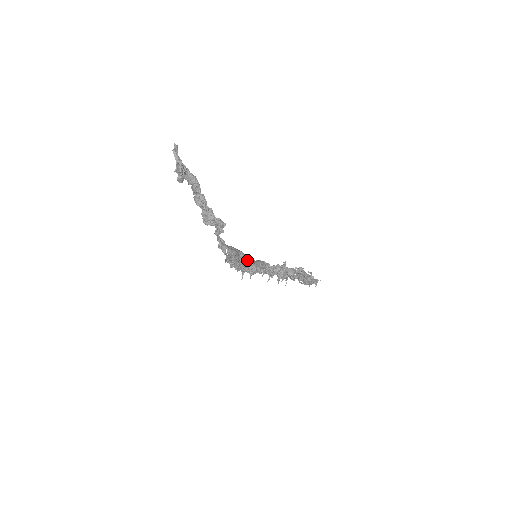
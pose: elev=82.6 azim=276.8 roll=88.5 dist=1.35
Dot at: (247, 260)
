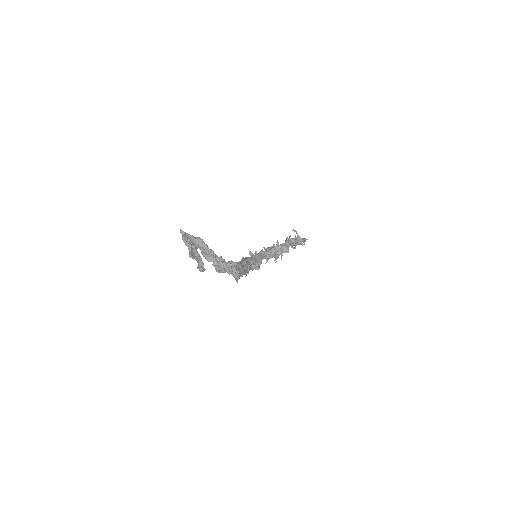
Dot at: (250, 264)
